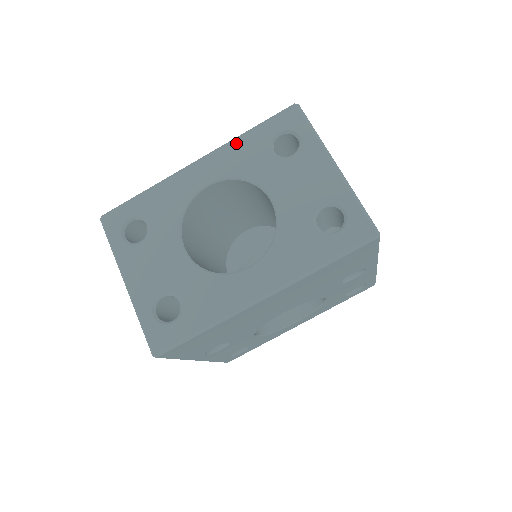
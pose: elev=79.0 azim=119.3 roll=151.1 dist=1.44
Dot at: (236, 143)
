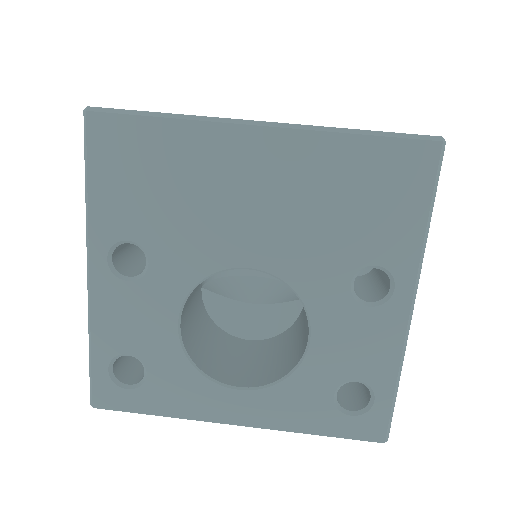
Dot at: occluded
